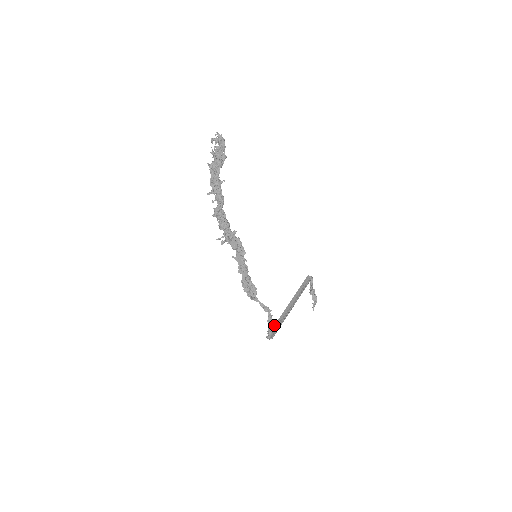
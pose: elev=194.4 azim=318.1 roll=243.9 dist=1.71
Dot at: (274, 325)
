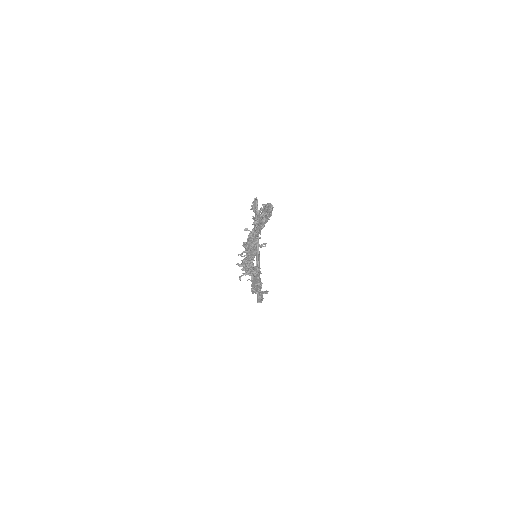
Dot at: occluded
